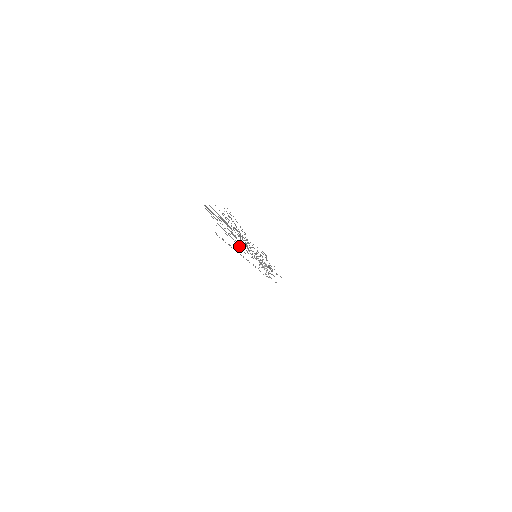
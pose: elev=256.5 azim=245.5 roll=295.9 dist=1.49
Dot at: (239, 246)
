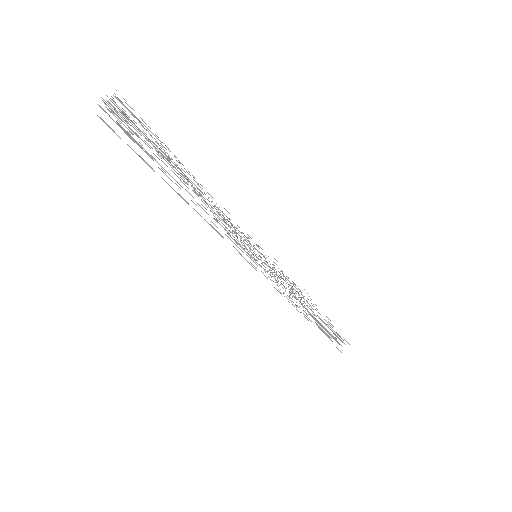
Dot at: occluded
